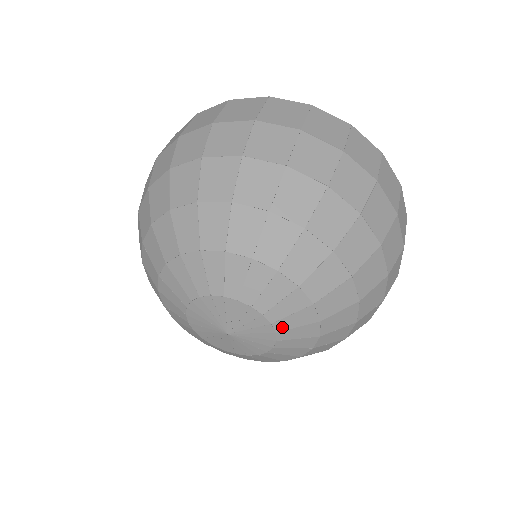
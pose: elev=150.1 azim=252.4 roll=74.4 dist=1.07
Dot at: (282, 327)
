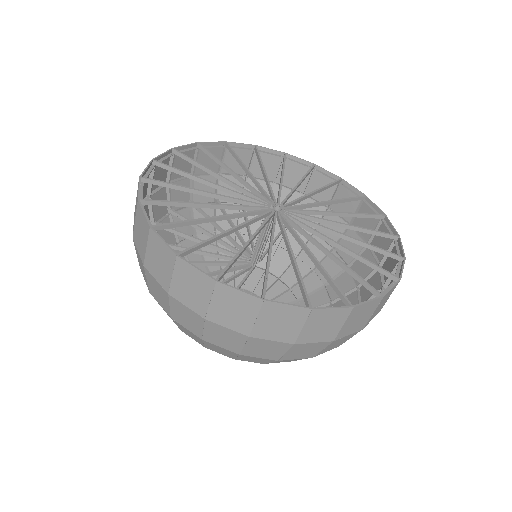
Dot at: occluded
